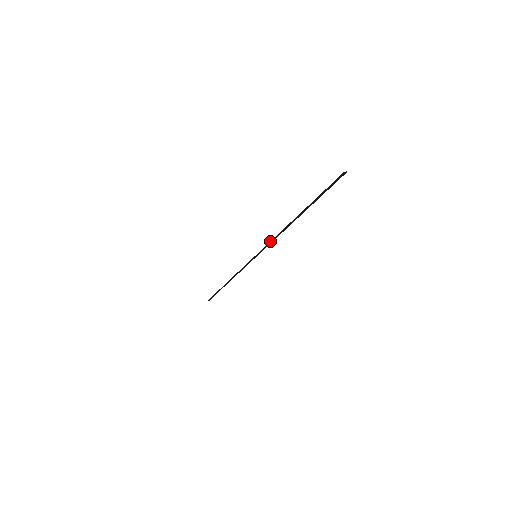
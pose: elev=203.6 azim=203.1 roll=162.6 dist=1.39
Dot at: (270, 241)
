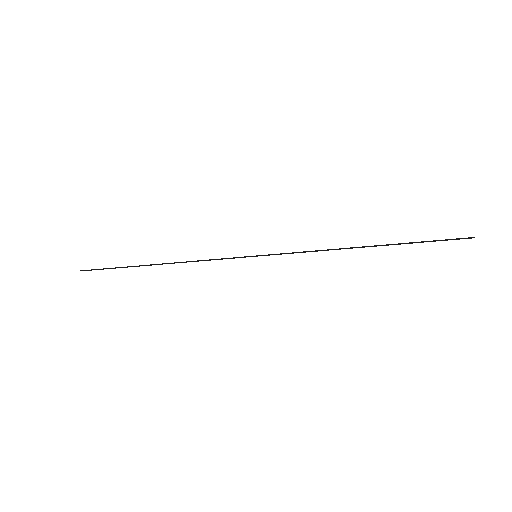
Dot at: occluded
